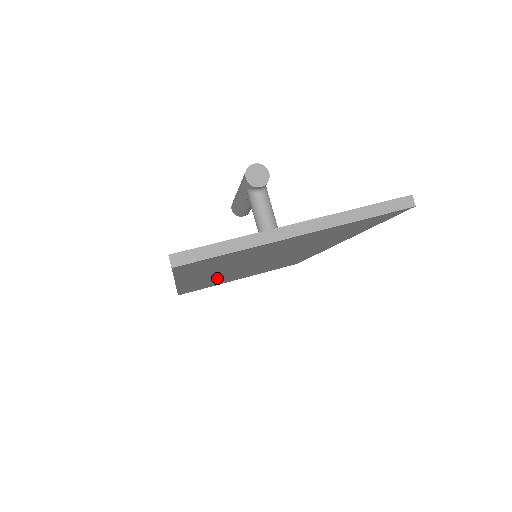
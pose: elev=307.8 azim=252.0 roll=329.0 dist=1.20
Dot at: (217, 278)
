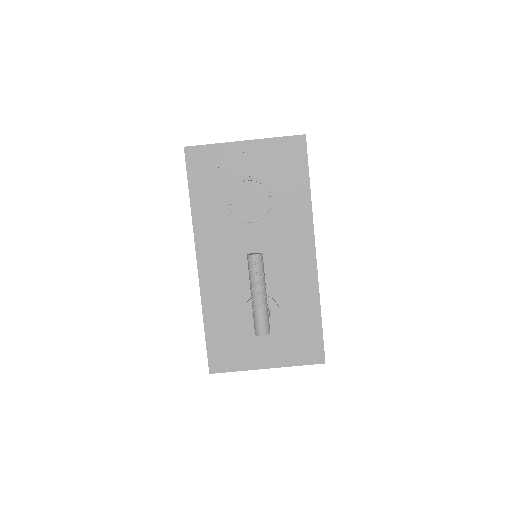
Dot at: occluded
